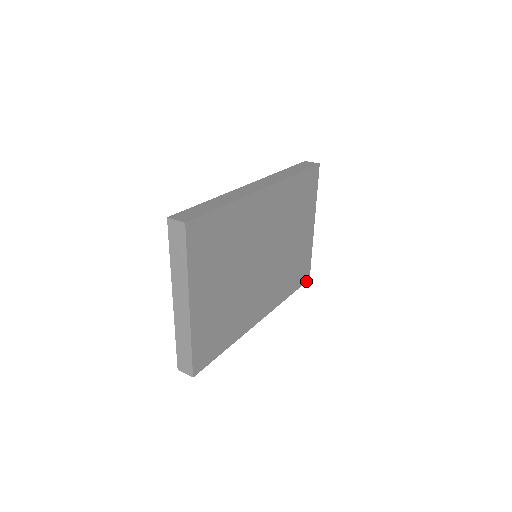
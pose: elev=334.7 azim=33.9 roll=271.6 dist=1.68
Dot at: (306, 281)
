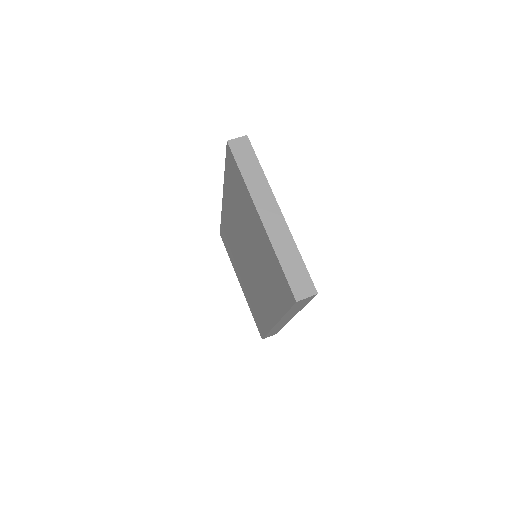
Dot at: occluded
